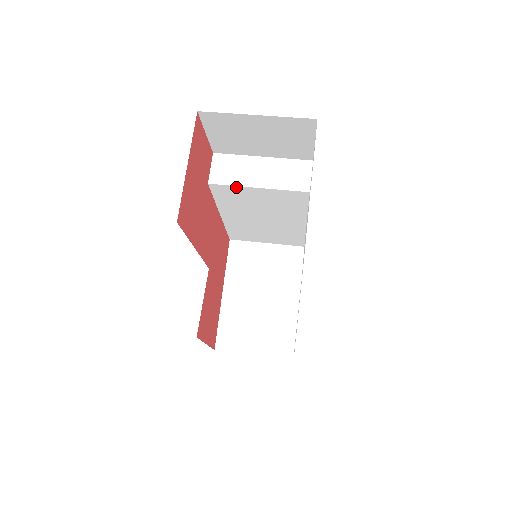
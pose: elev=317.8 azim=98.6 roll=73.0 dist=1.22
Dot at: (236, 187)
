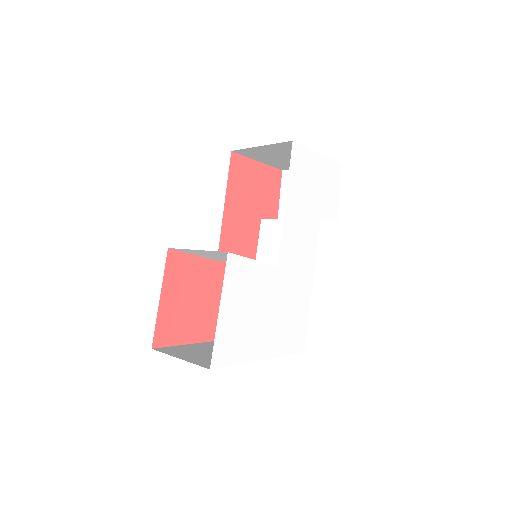
Dot at: (276, 221)
